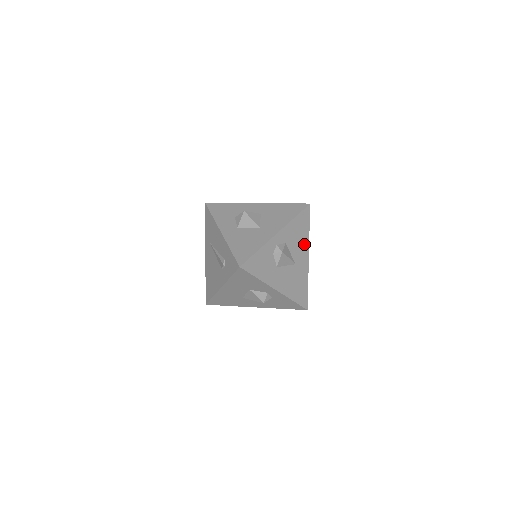
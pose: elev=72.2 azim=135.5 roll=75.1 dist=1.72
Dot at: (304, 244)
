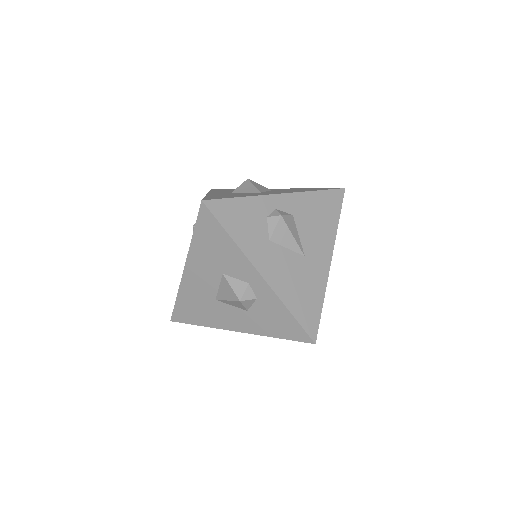
Dot at: (326, 237)
